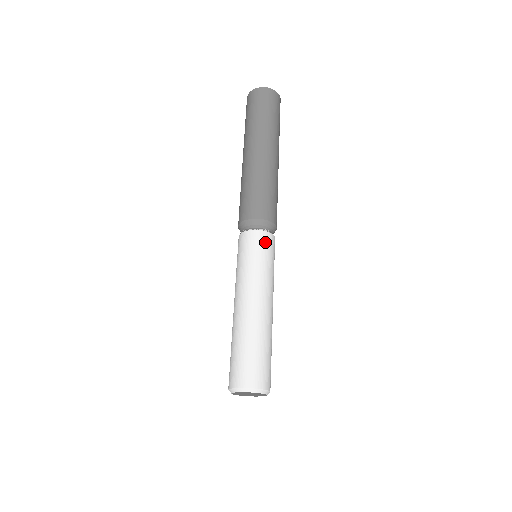
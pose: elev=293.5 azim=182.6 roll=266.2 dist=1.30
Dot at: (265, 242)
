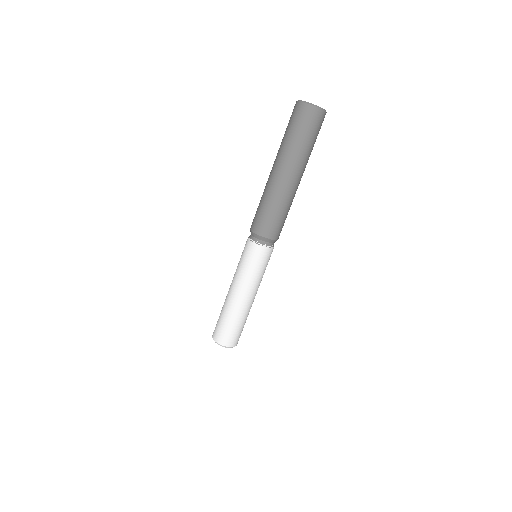
Dot at: (258, 254)
